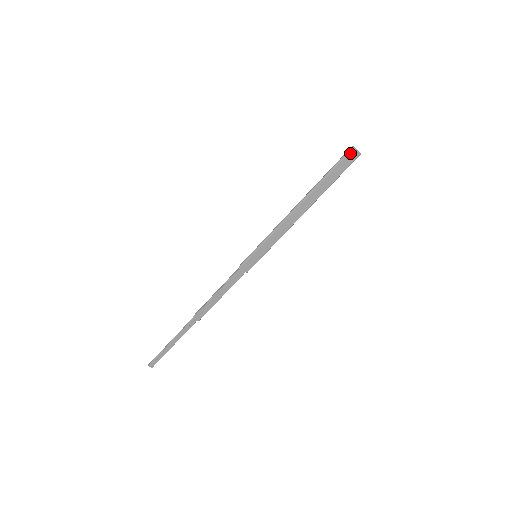
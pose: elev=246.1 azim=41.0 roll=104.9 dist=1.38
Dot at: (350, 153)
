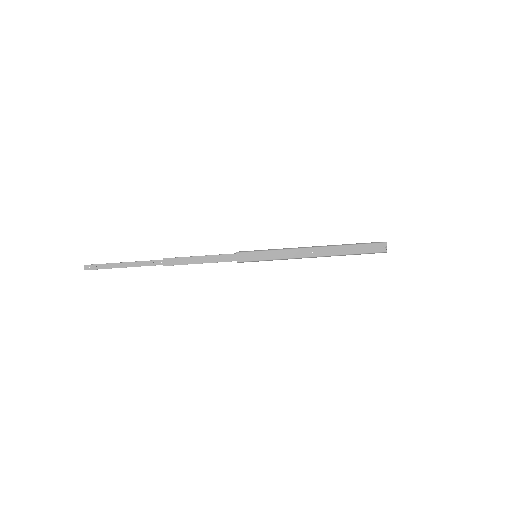
Dot at: (381, 244)
